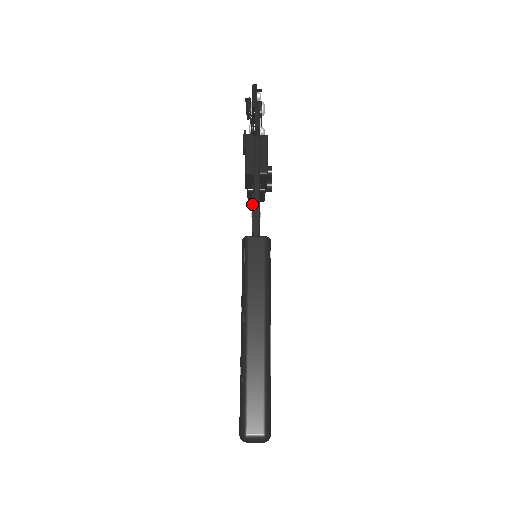
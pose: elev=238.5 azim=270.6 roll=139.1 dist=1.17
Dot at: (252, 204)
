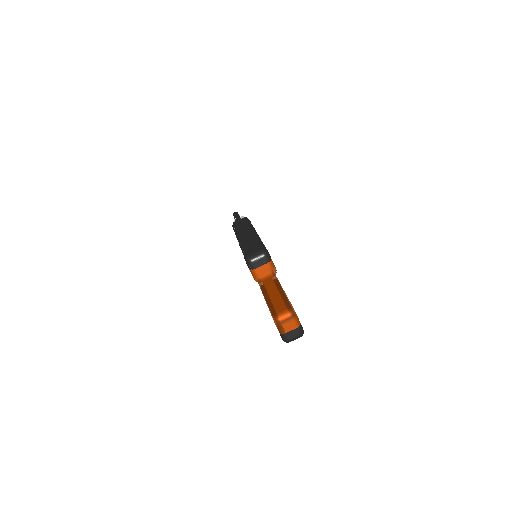
Dot at: occluded
